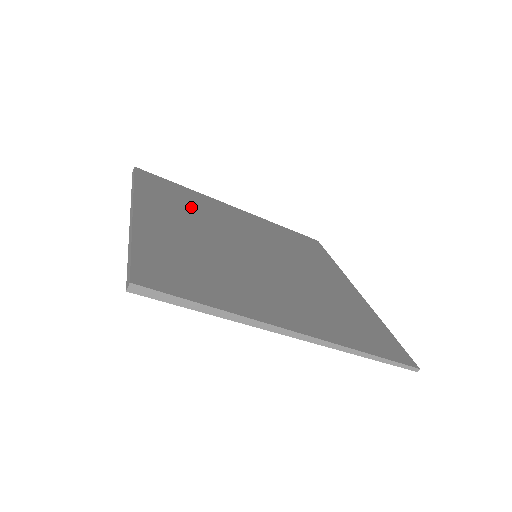
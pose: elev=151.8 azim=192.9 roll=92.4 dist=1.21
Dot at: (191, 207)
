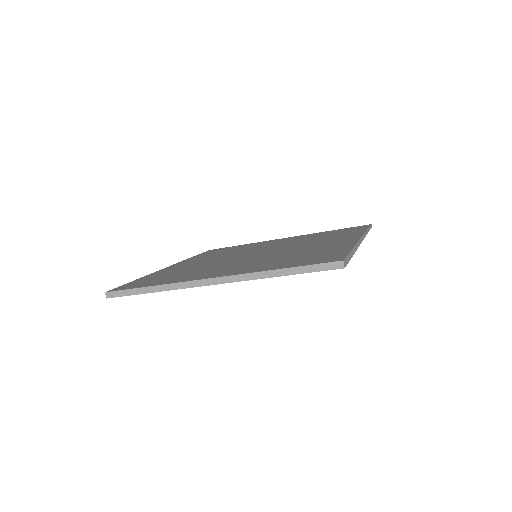
Dot at: (185, 272)
